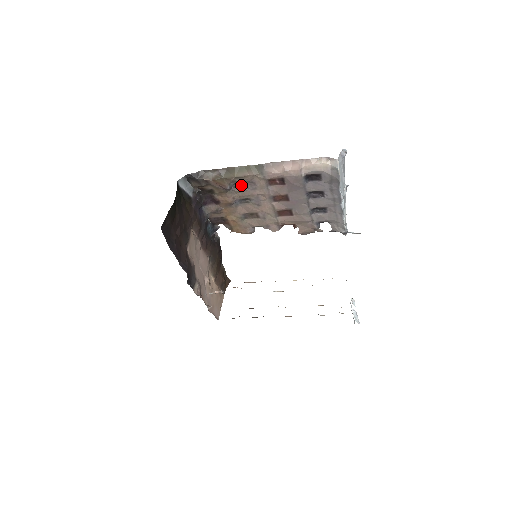
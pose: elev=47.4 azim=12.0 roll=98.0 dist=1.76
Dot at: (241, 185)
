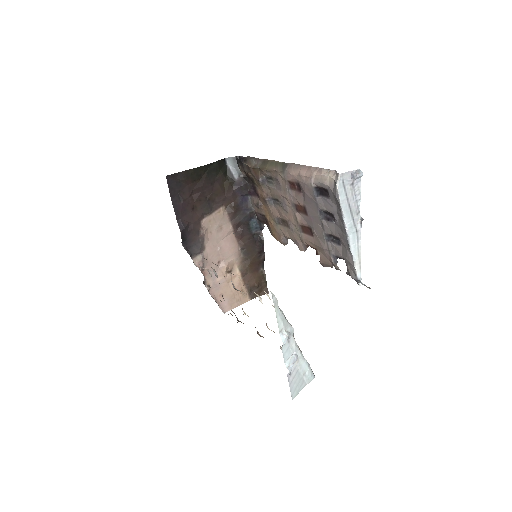
Dot at: (272, 181)
